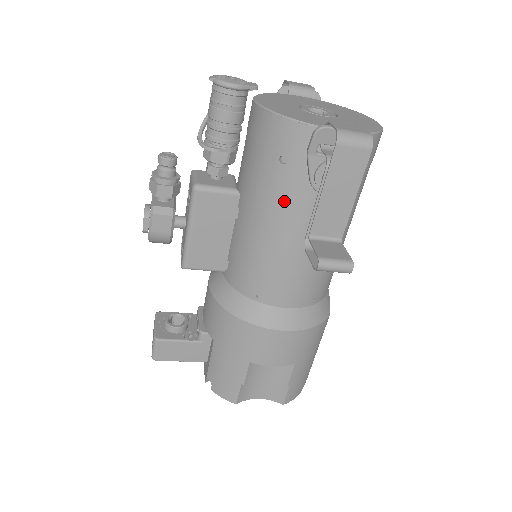
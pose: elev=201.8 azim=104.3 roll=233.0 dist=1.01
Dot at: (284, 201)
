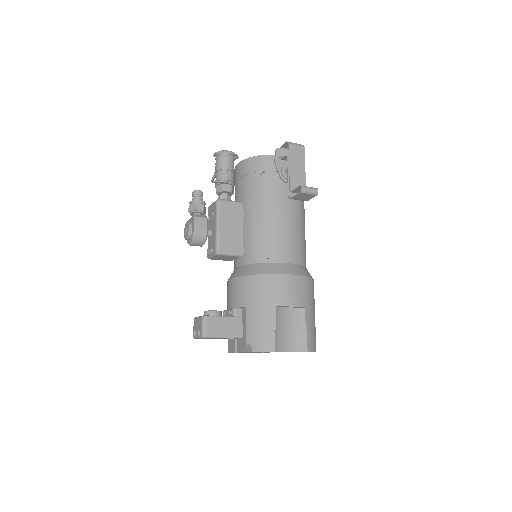
Dot at: (269, 194)
